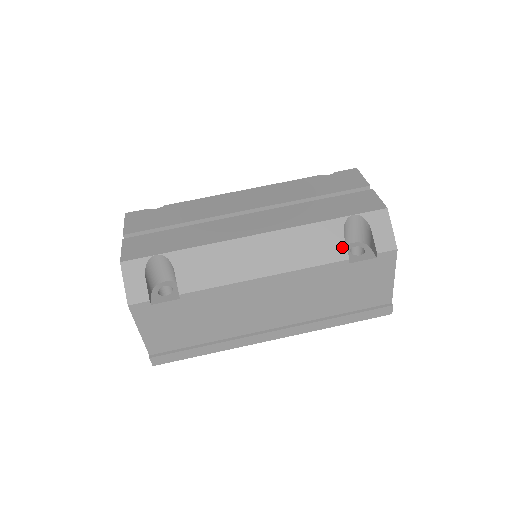
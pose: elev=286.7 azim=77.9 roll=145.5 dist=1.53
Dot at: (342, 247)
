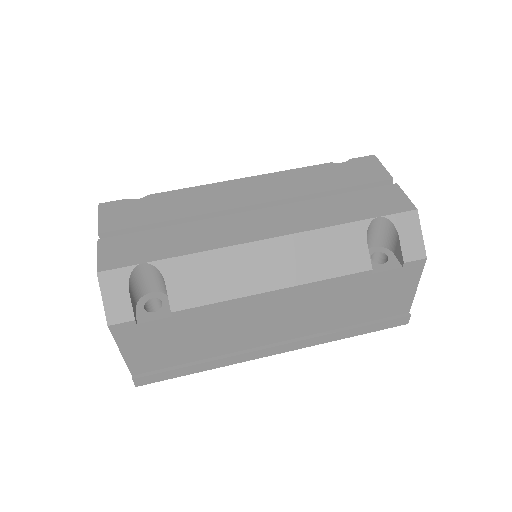
Dot at: (365, 255)
